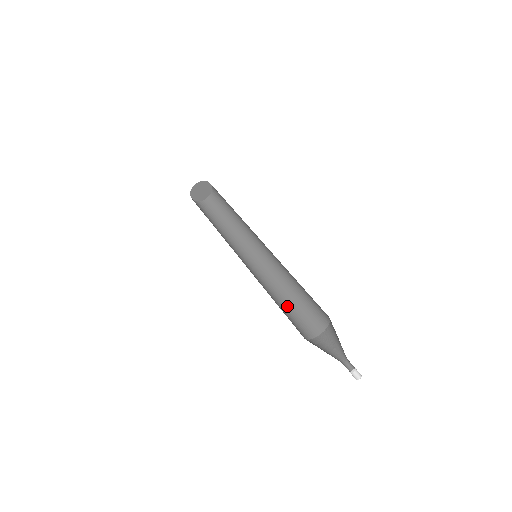
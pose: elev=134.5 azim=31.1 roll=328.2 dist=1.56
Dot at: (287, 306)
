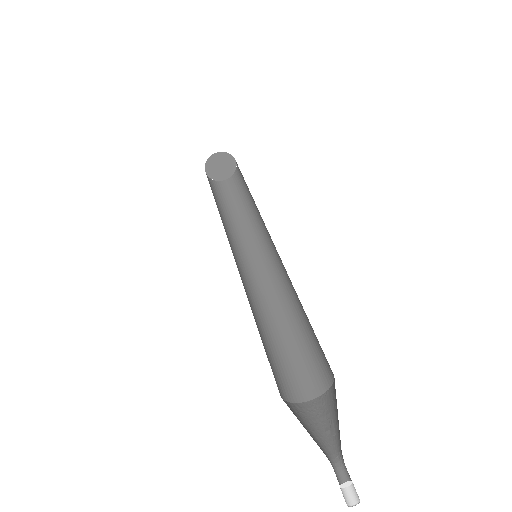
Dot at: (277, 339)
